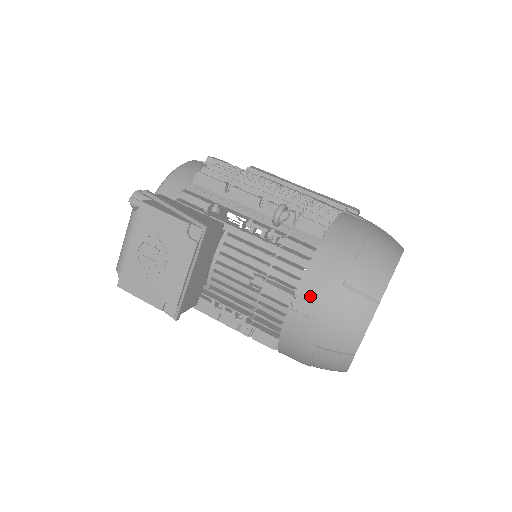
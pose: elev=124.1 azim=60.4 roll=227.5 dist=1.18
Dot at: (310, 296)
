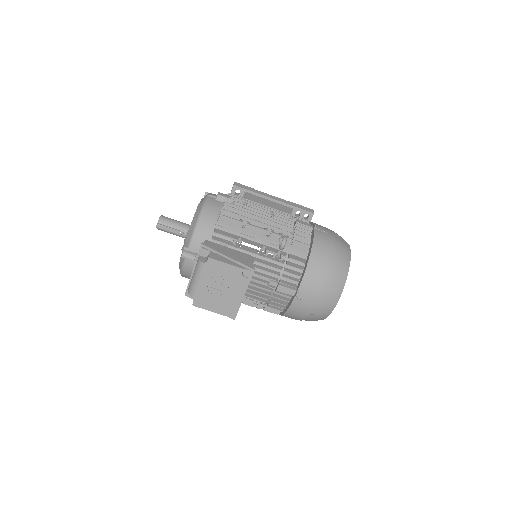
Dot at: (307, 290)
